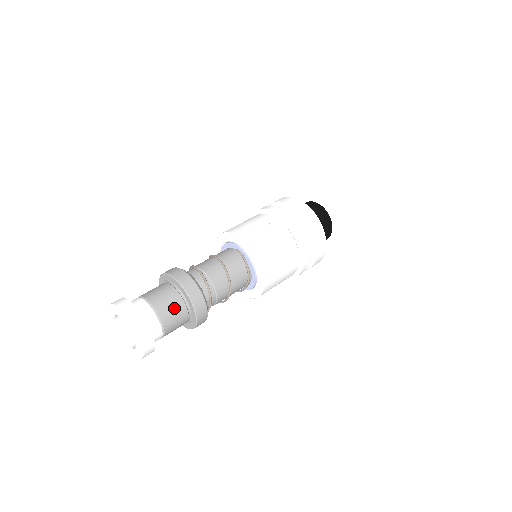
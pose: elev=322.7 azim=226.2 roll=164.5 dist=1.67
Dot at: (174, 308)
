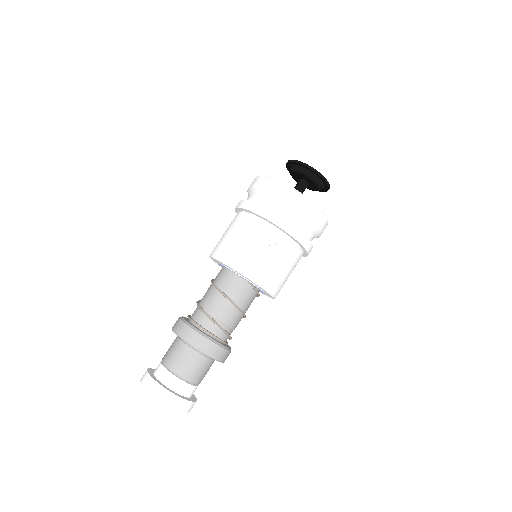
Dot at: (206, 370)
